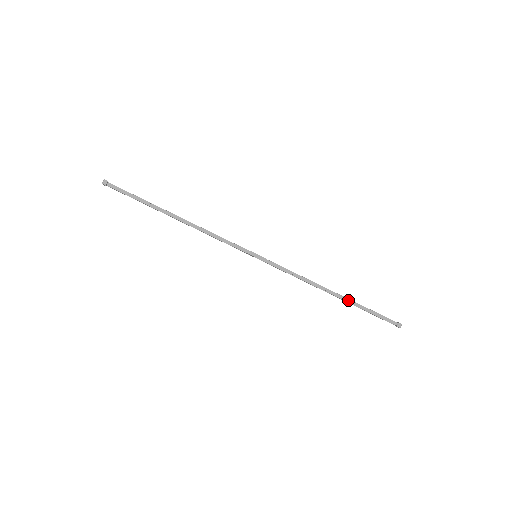
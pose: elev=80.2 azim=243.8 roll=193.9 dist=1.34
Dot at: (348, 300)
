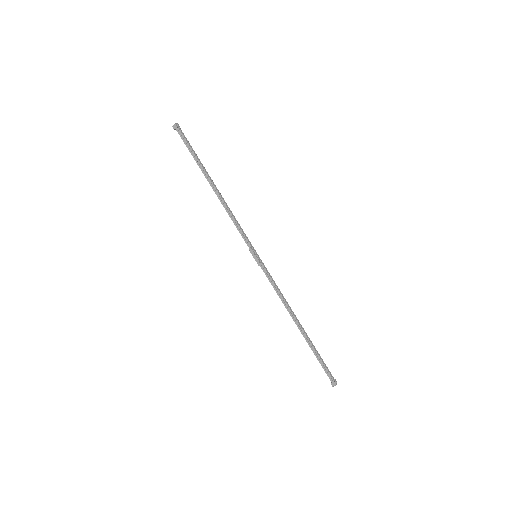
Dot at: (305, 338)
